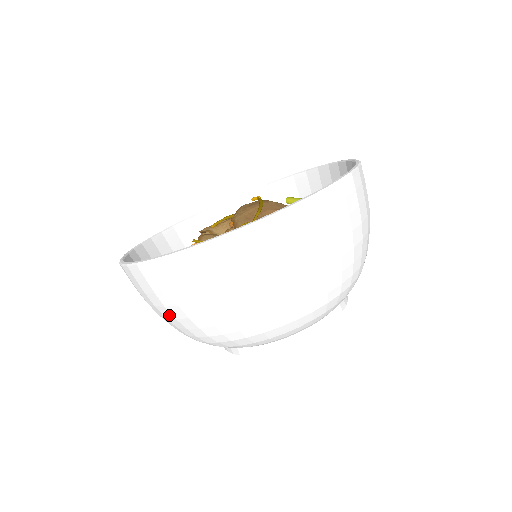
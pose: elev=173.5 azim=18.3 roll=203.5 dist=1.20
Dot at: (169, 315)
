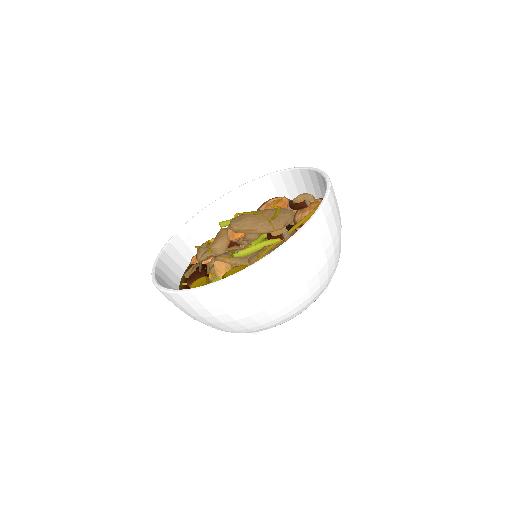
Dot at: (287, 294)
